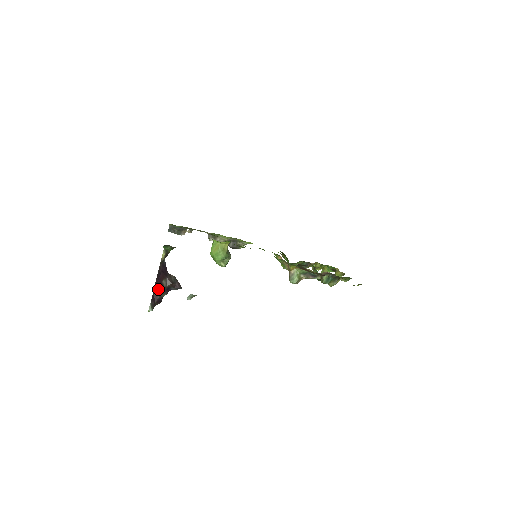
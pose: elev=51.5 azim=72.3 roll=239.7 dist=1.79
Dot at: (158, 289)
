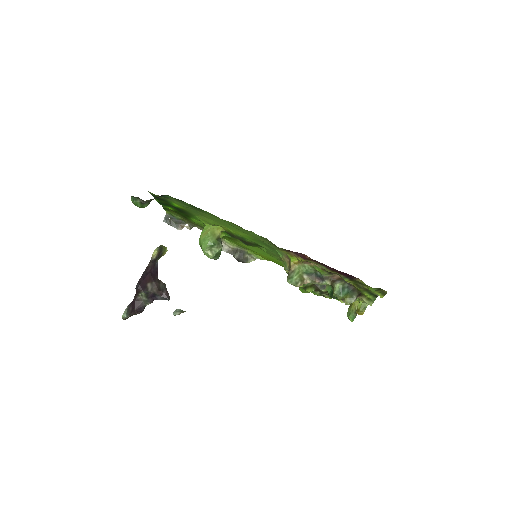
Dot at: (141, 294)
